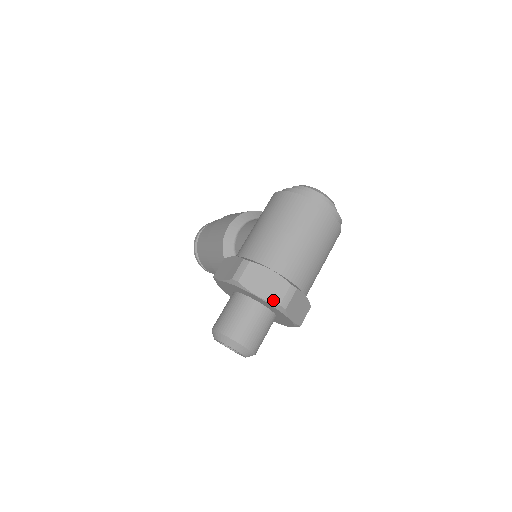
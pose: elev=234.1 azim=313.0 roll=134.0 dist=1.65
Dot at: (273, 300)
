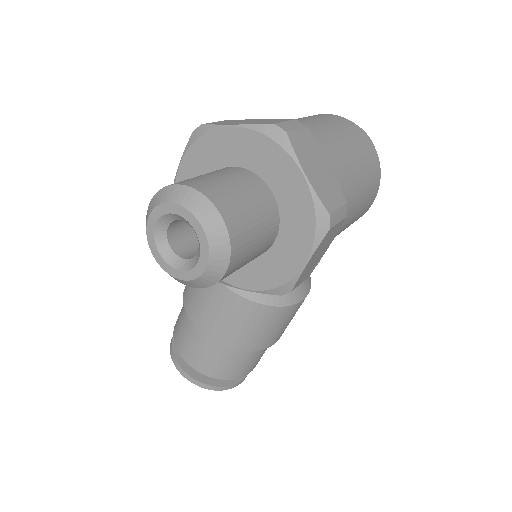
Dot at: (262, 123)
